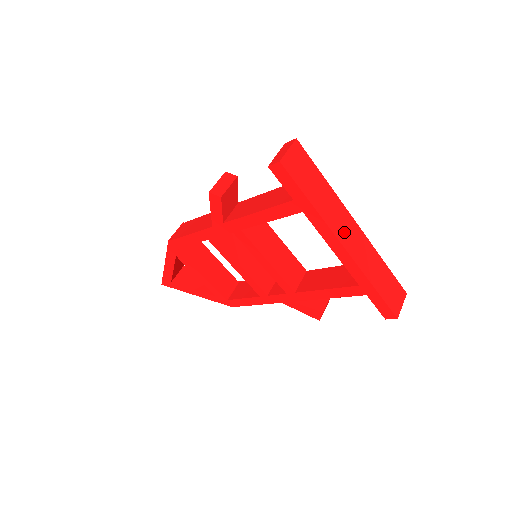
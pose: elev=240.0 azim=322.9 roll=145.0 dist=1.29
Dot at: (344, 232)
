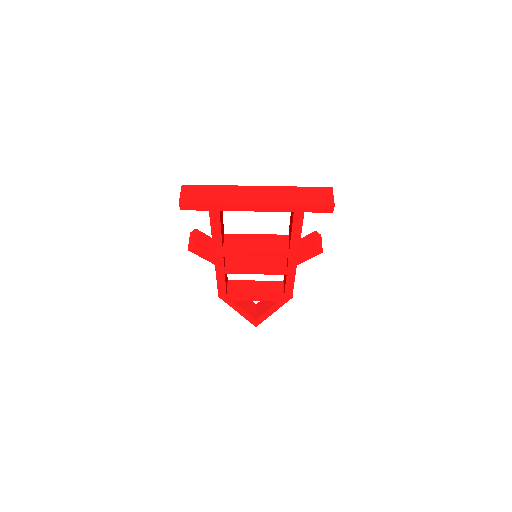
Dot at: (250, 197)
